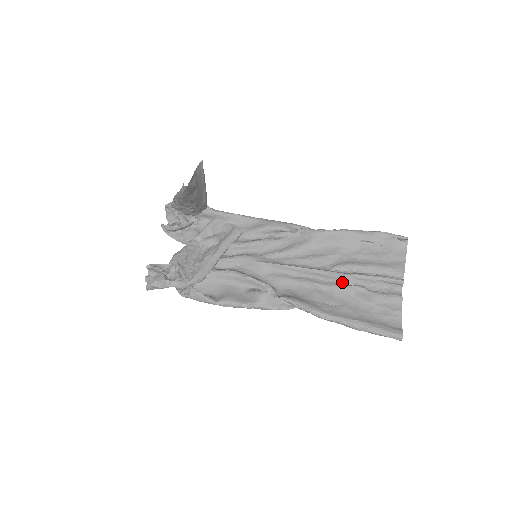
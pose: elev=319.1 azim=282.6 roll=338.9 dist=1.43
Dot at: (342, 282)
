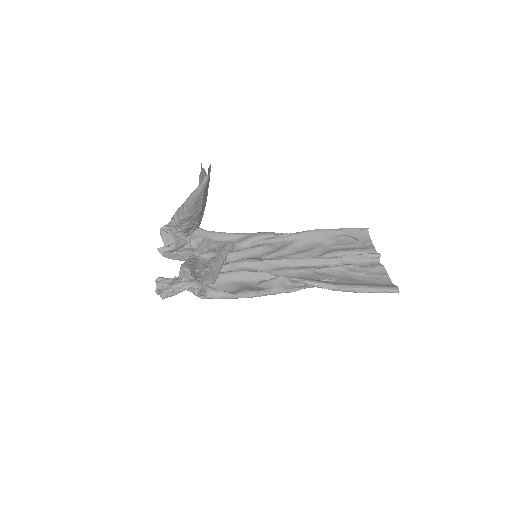
Dot at: (333, 264)
